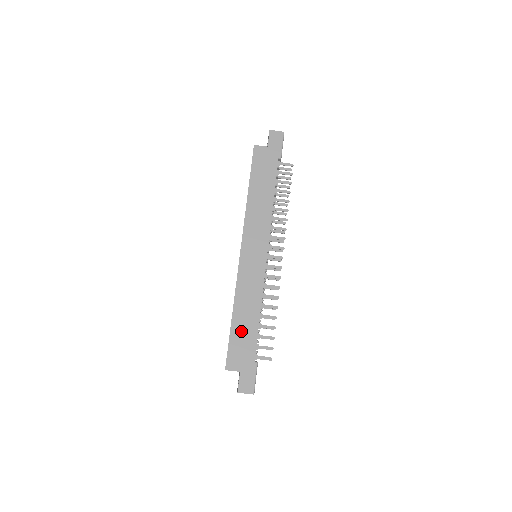
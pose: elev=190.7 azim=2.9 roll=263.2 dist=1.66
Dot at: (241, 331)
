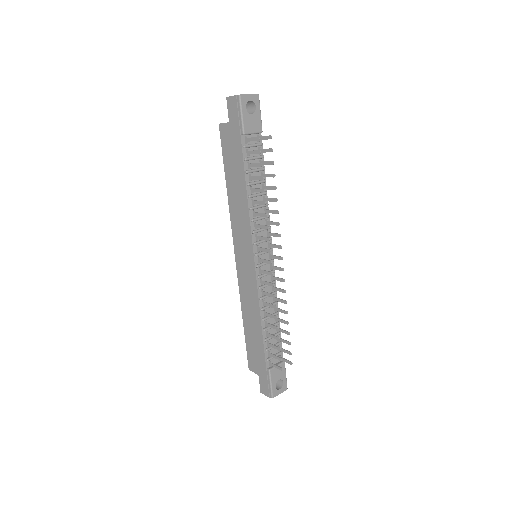
Dot at: (251, 337)
